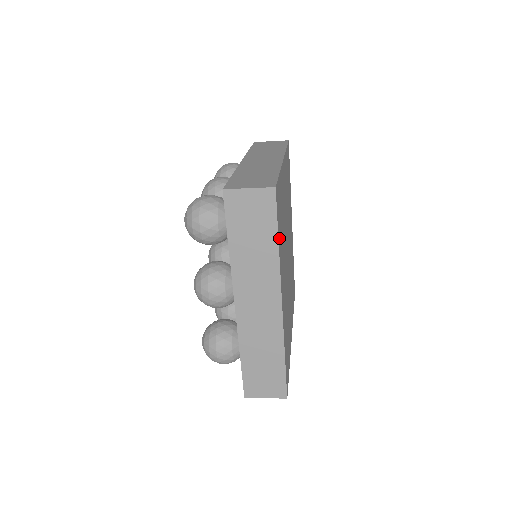
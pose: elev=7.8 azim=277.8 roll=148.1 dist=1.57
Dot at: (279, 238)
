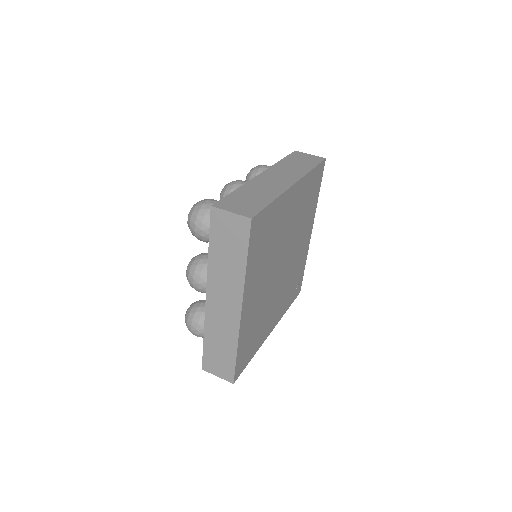
Dot at: (251, 258)
